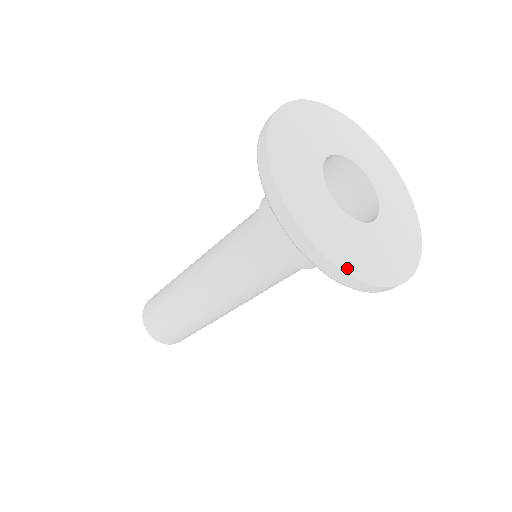
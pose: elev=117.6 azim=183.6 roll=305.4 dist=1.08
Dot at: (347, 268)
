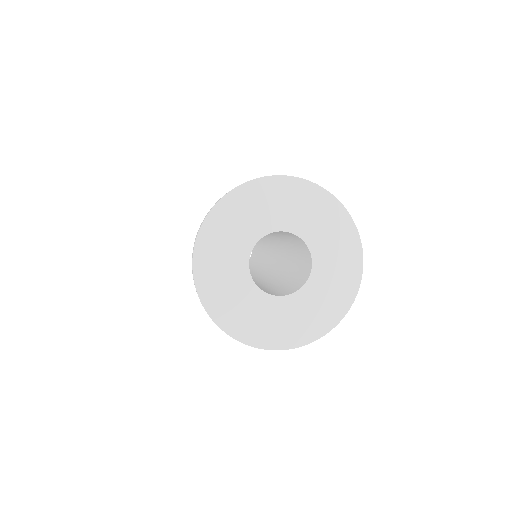
Dot at: (327, 328)
